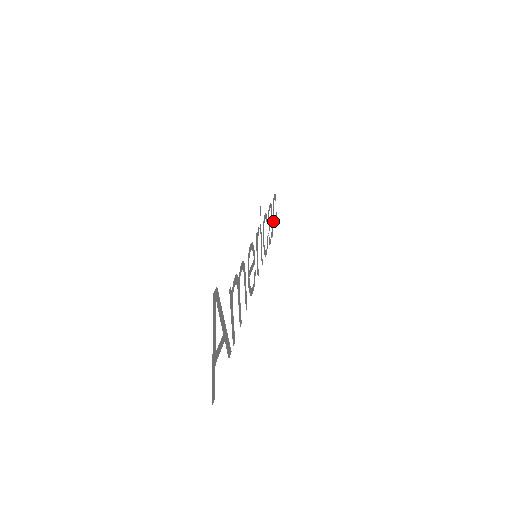
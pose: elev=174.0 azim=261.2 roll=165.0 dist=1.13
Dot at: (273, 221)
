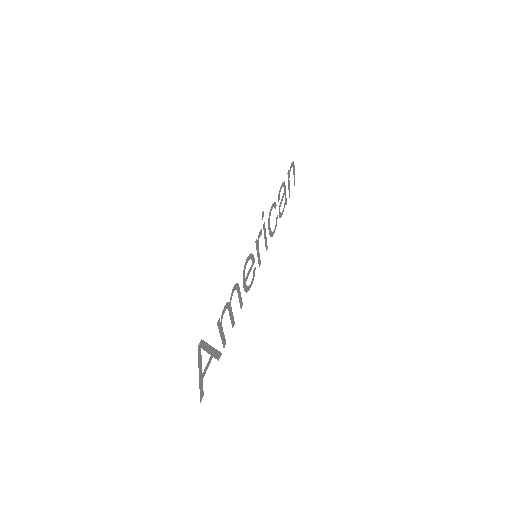
Dot at: occluded
